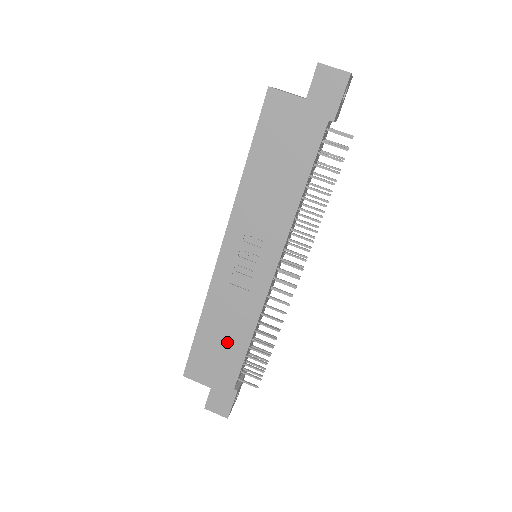
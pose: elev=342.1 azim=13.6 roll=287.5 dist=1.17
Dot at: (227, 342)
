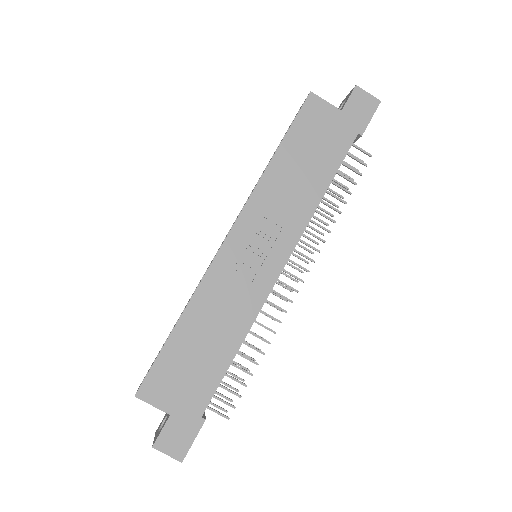
Dot at: (208, 350)
